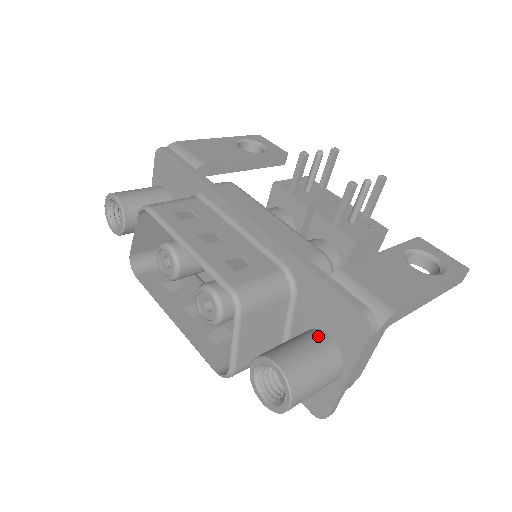
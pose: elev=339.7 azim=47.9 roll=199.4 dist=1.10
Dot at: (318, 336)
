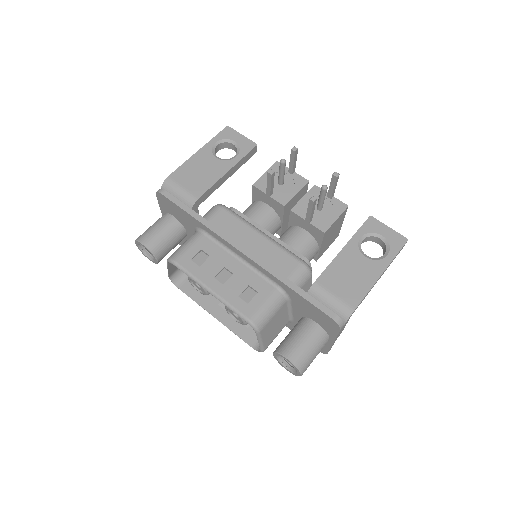
Dot at: (310, 326)
